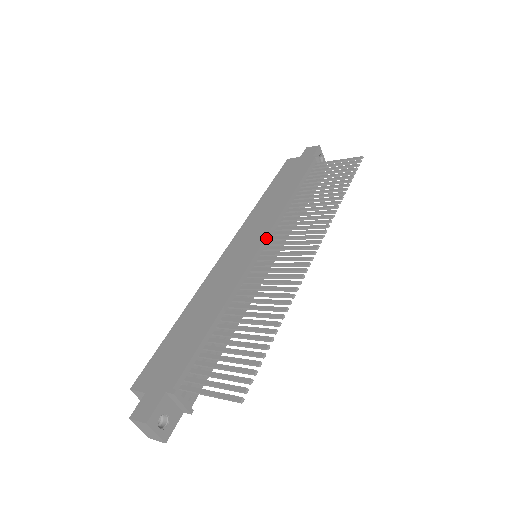
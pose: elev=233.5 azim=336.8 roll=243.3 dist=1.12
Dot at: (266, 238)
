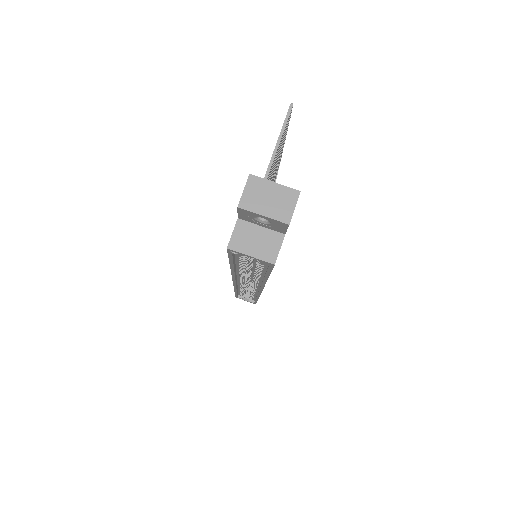
Dot at: occluded
